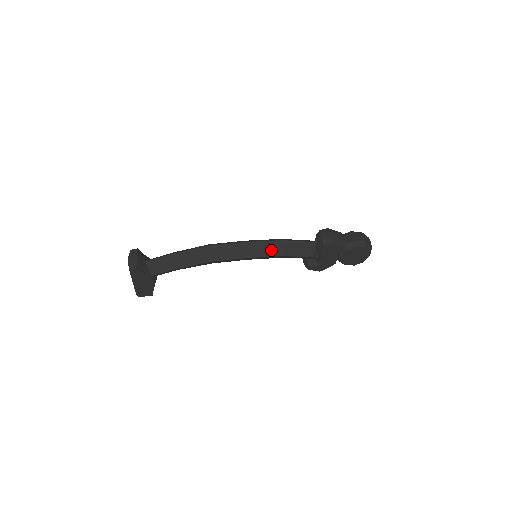
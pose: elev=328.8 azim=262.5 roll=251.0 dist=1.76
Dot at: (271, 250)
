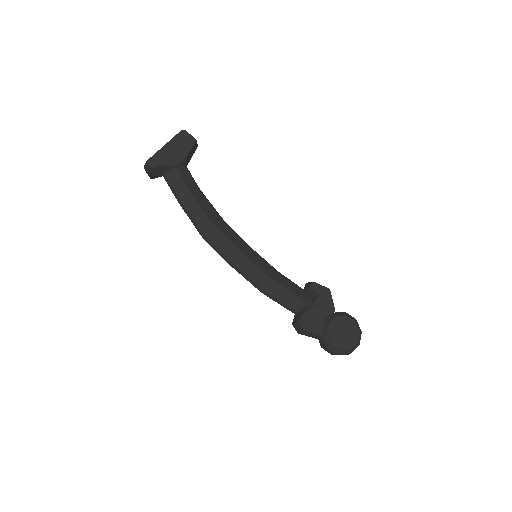
Dot at: occluded
